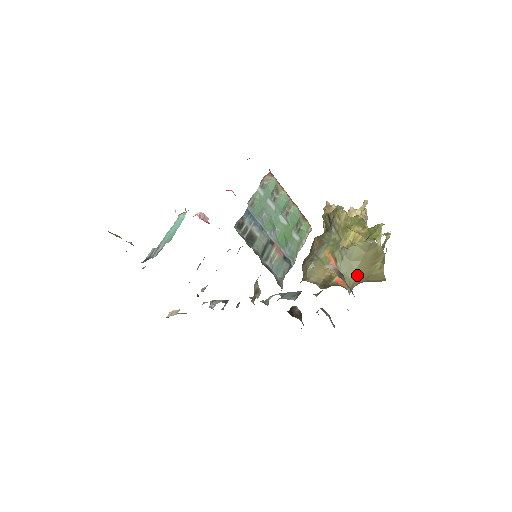
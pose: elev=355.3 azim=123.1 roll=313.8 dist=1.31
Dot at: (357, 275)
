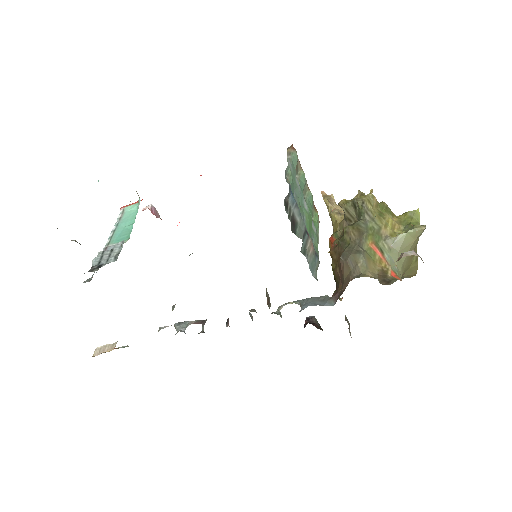
Dot at: (403, 268)
